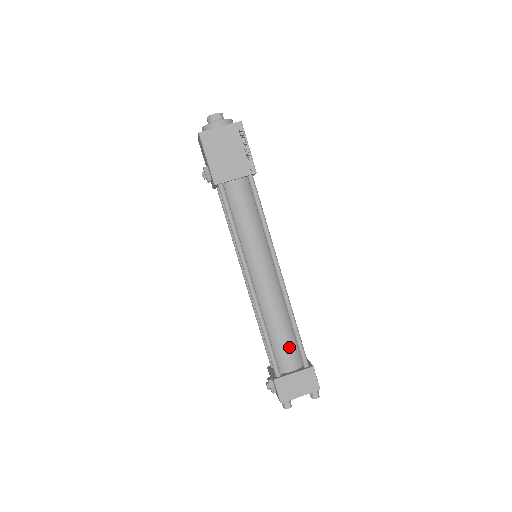
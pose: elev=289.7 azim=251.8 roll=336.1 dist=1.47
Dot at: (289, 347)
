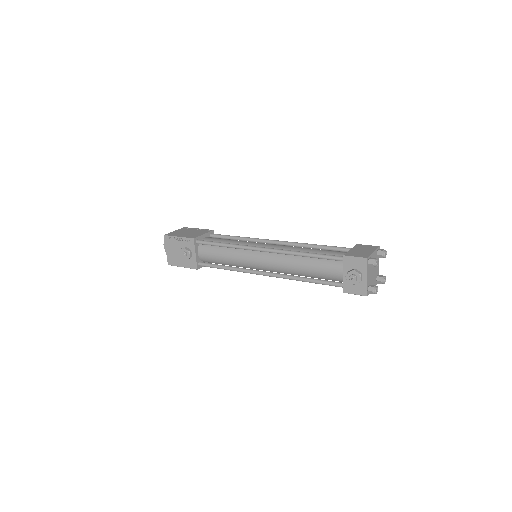
Dot at: (330, 251)
